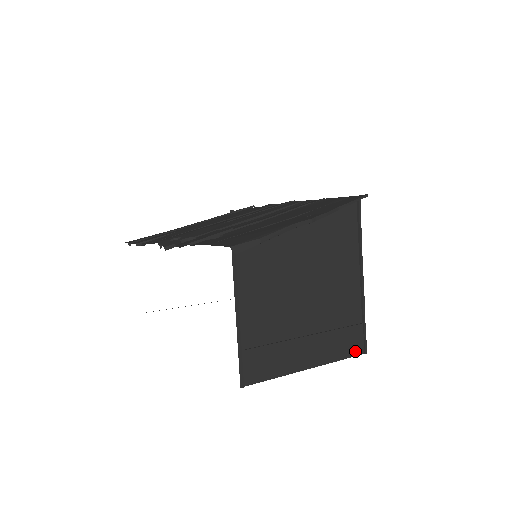
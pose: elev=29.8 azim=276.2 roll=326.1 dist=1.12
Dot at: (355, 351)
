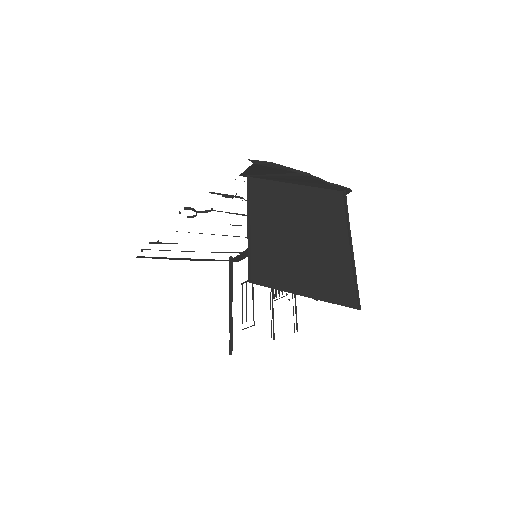
Dot at: (350, 303)
